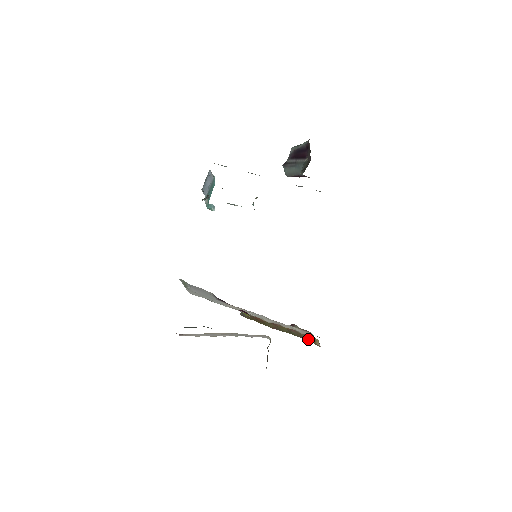
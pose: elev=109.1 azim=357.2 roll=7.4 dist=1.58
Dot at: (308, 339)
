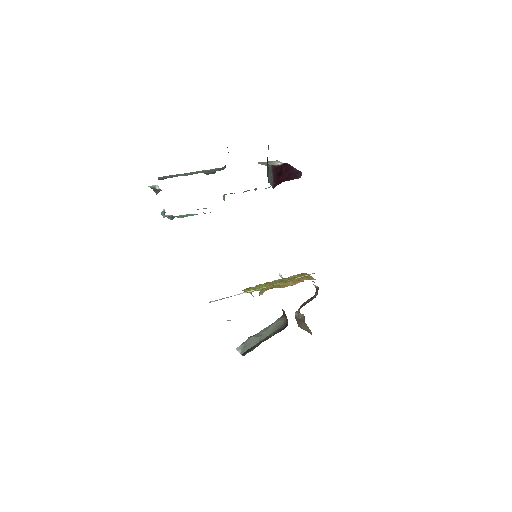
Dot at: occluded
